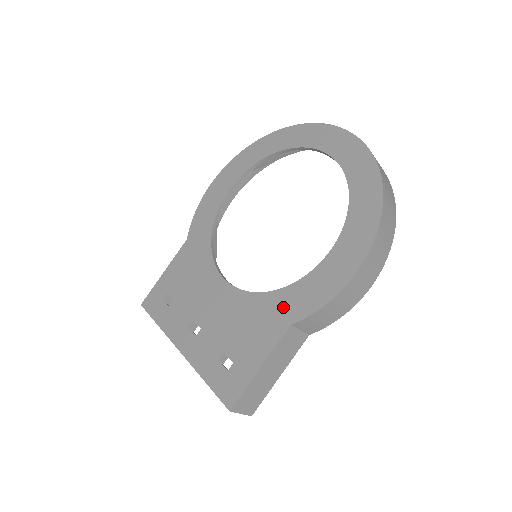
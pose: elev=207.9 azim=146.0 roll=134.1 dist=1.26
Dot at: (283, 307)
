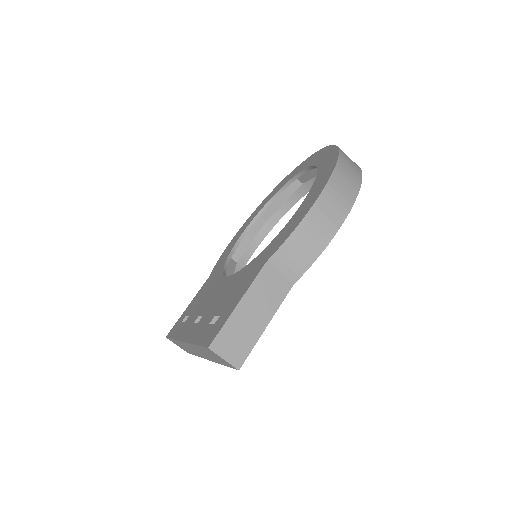
Dot at: (263, 257)
